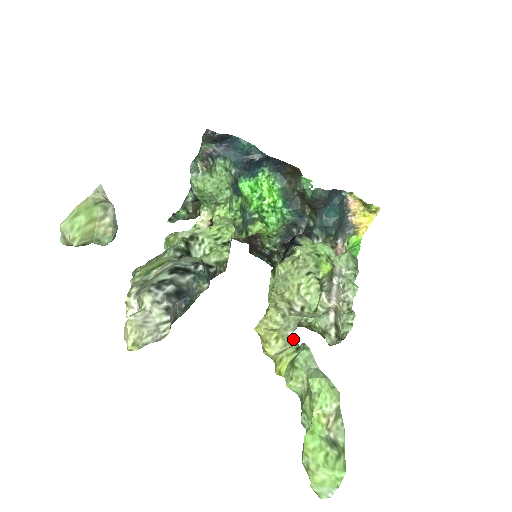
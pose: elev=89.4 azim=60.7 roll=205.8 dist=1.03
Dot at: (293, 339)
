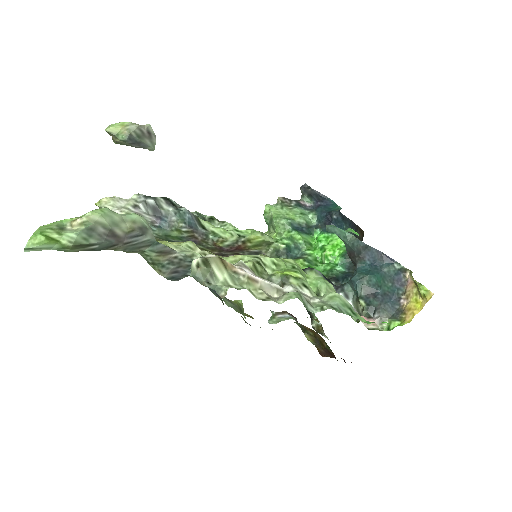
Dot at: (166, 245)
